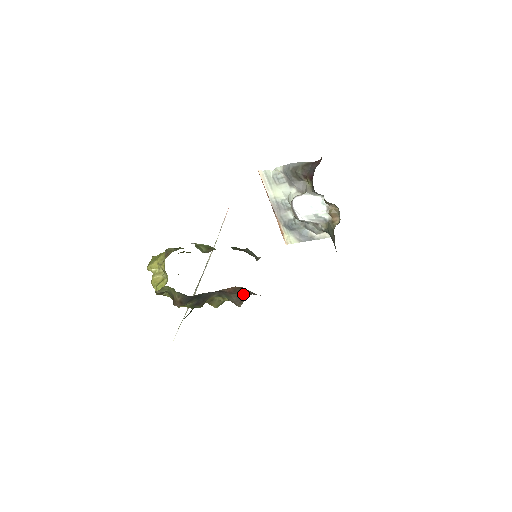
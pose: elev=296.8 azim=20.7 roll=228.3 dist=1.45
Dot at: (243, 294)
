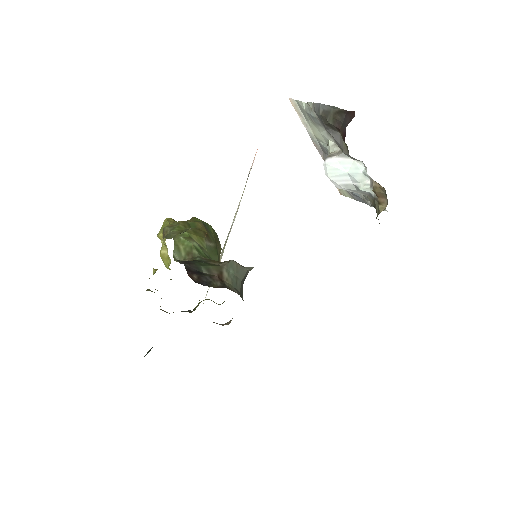
Dot at: (219, 324)
